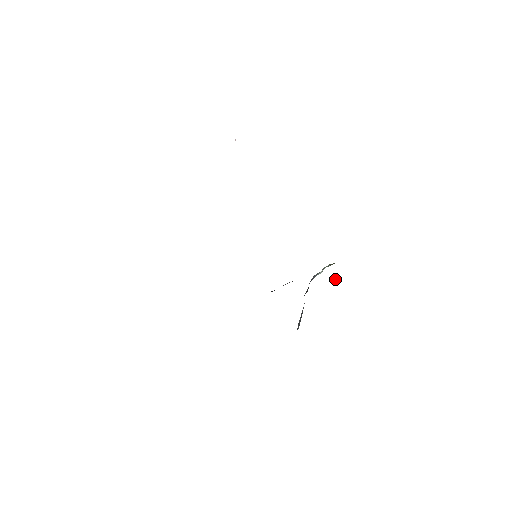
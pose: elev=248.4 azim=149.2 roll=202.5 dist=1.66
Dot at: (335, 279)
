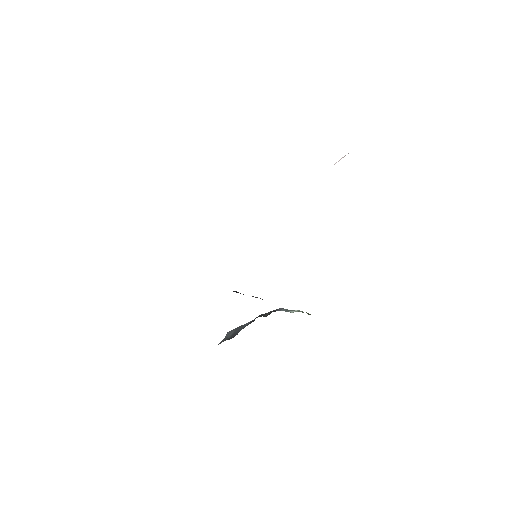
Dot at: occluded
